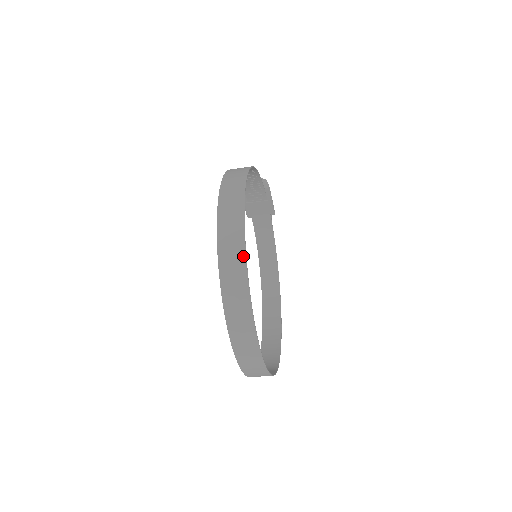
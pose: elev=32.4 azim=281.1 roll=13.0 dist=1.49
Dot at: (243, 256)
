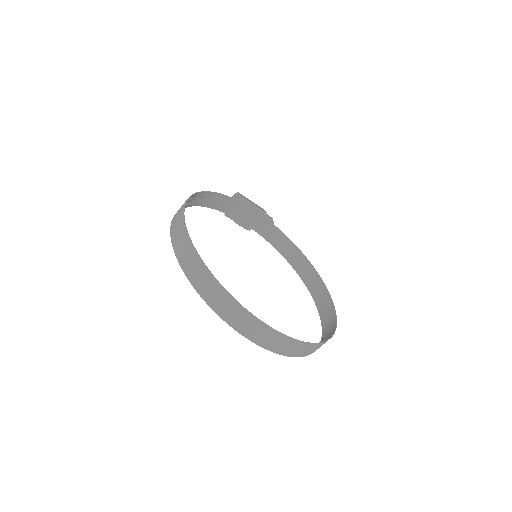
Dot at: (201, 264)
